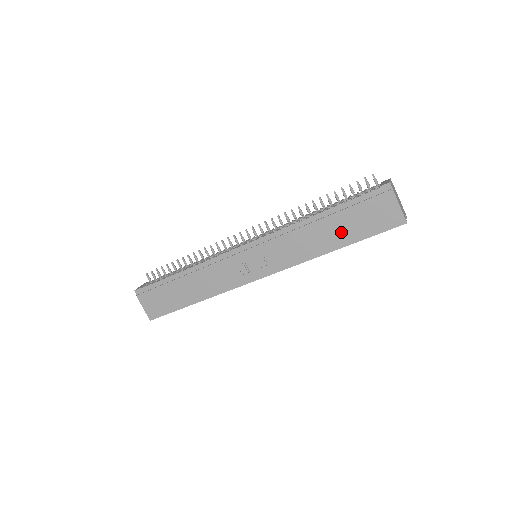
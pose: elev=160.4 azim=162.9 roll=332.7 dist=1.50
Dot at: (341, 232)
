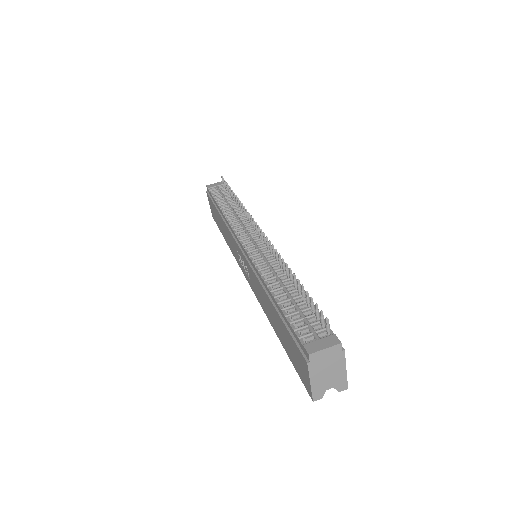
Dot at: (279, 329)
